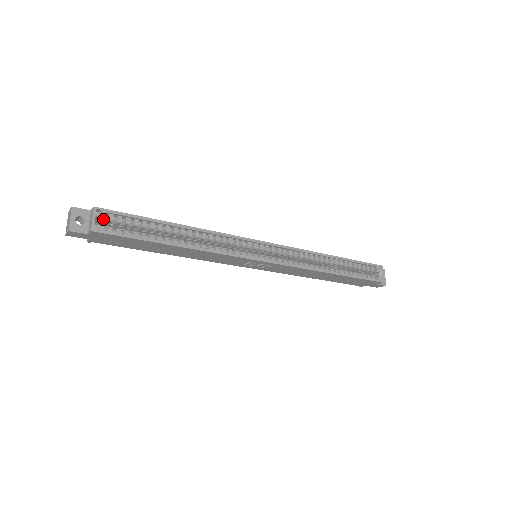
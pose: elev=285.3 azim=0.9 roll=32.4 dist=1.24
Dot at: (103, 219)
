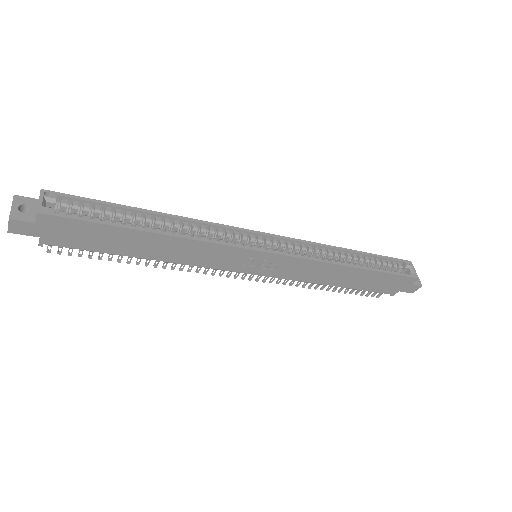
Dot at: (54, 203)
